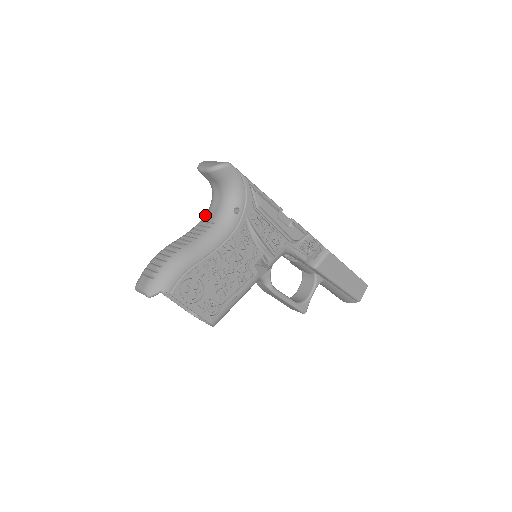
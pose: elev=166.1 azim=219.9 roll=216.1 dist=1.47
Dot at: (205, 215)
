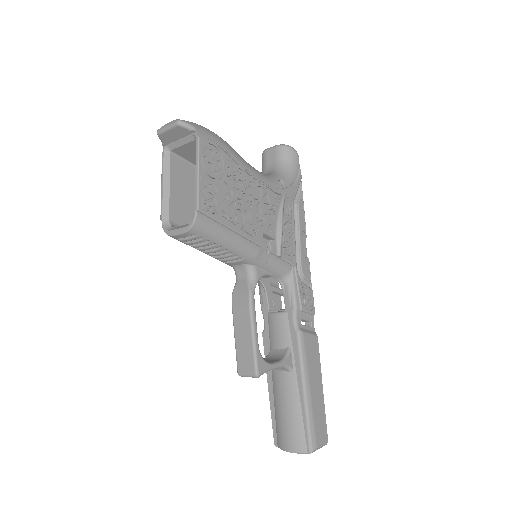
Dot at: occluded
